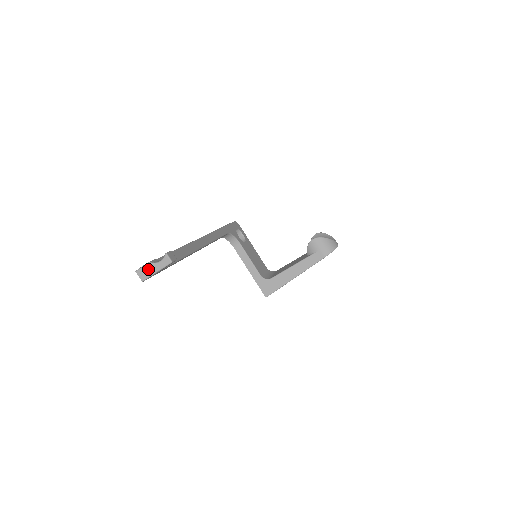
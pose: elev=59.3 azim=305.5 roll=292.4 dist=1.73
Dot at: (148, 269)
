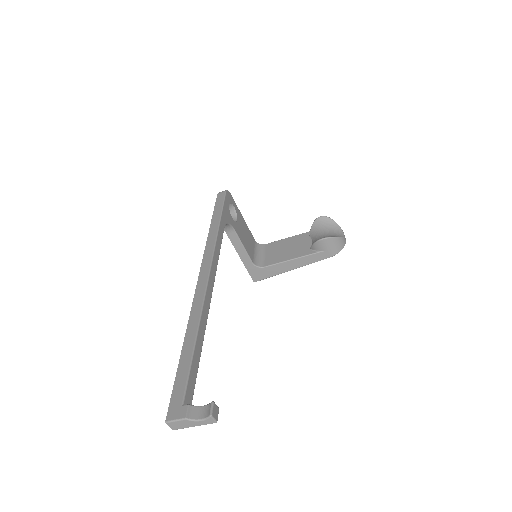
Dot at: (183, 423)
